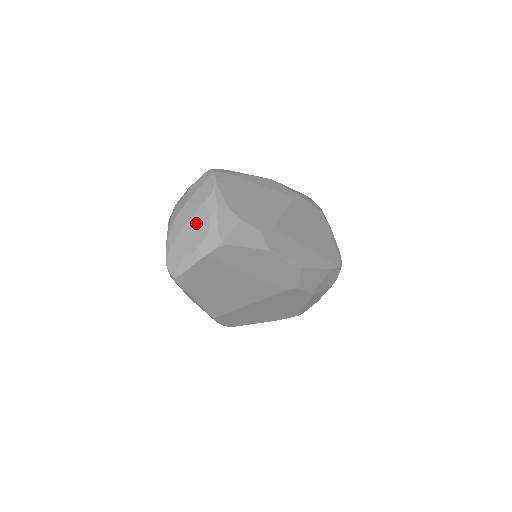
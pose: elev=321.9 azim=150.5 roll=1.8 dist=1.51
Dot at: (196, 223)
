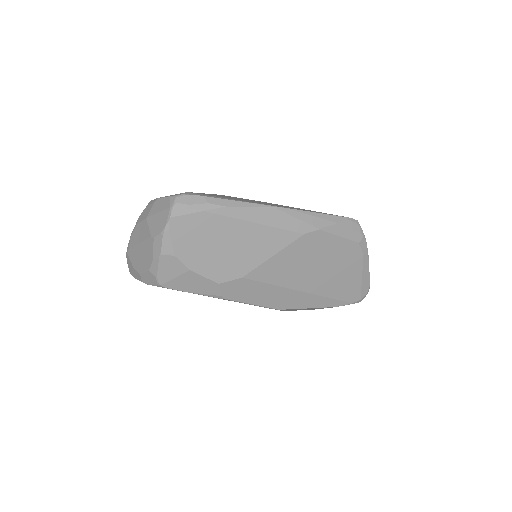
Dot at: (145, 250)
